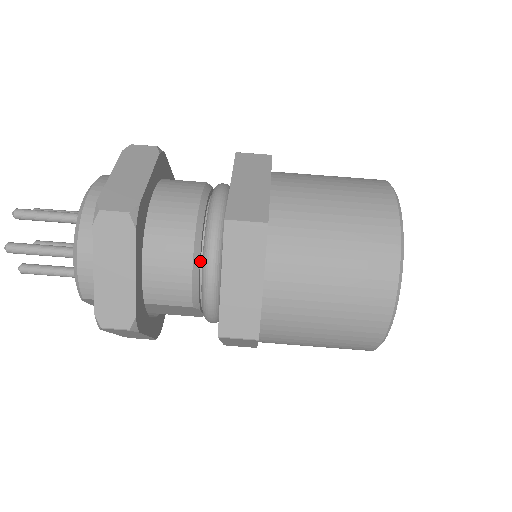
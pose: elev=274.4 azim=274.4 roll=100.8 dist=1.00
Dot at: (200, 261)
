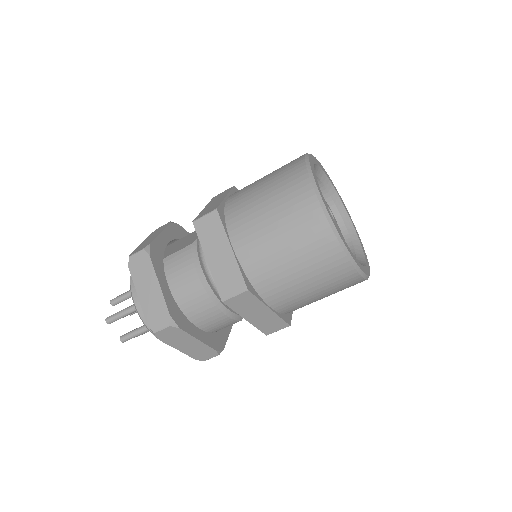
Dot at: (226, 305)
